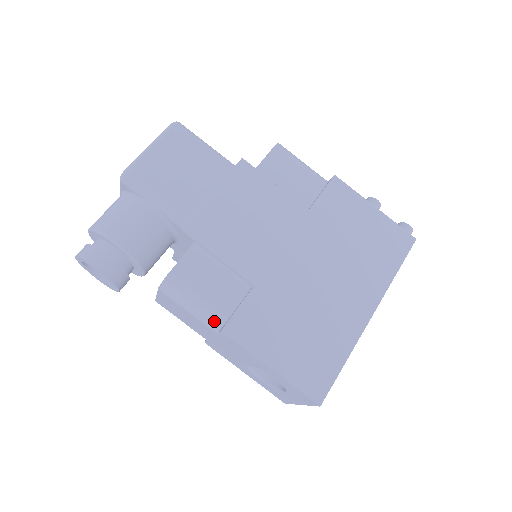
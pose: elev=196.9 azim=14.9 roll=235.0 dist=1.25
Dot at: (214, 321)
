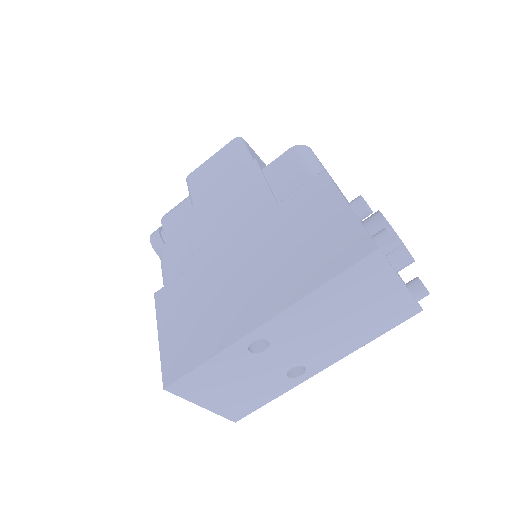
Dot at: occluded
